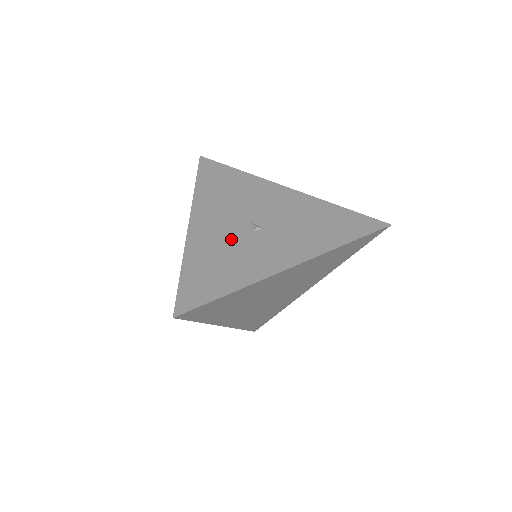
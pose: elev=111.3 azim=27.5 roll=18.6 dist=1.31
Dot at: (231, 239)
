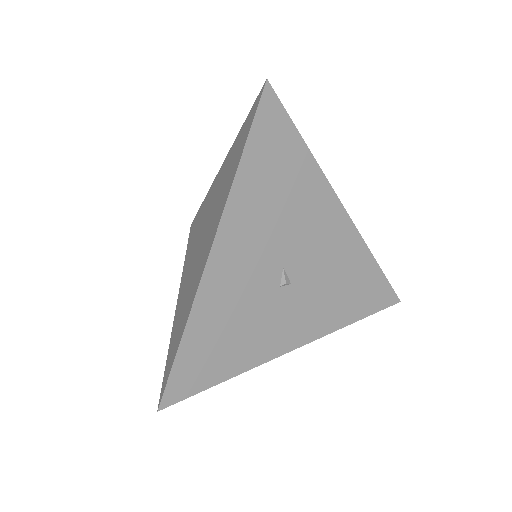
Dot at: (252, 296)
